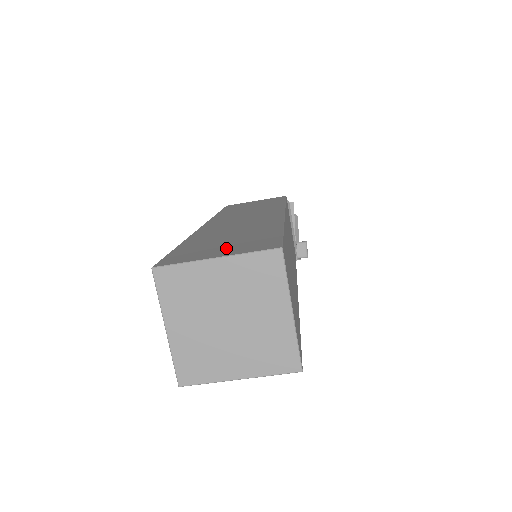
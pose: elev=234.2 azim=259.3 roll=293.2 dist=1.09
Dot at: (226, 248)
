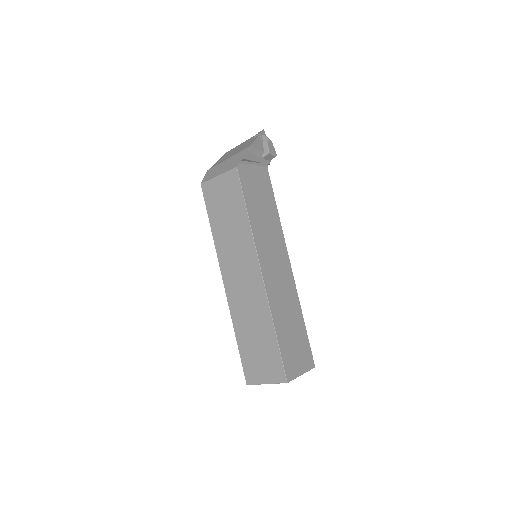
Dot at: (264, 369)
